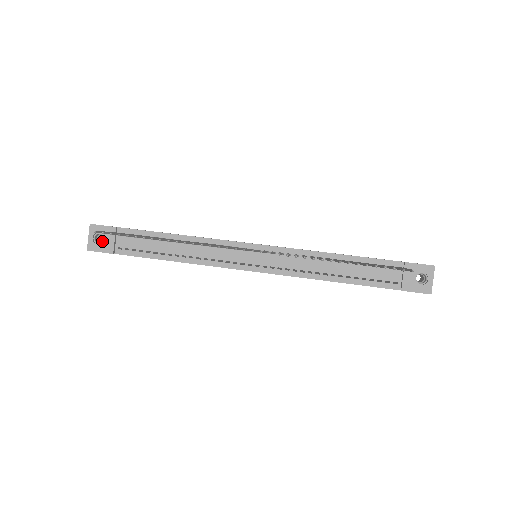
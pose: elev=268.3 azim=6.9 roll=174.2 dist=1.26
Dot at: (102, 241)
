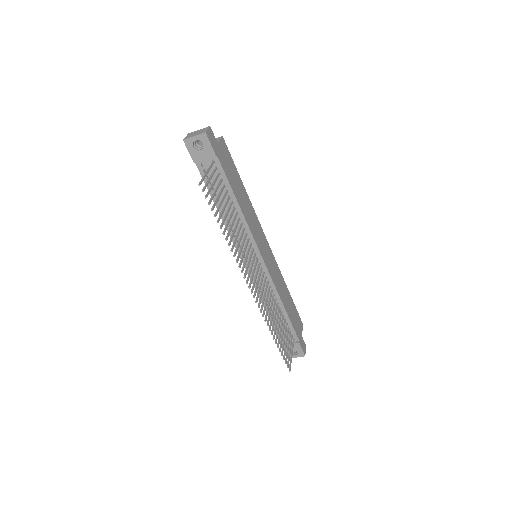
Dot at: (198, 148)
